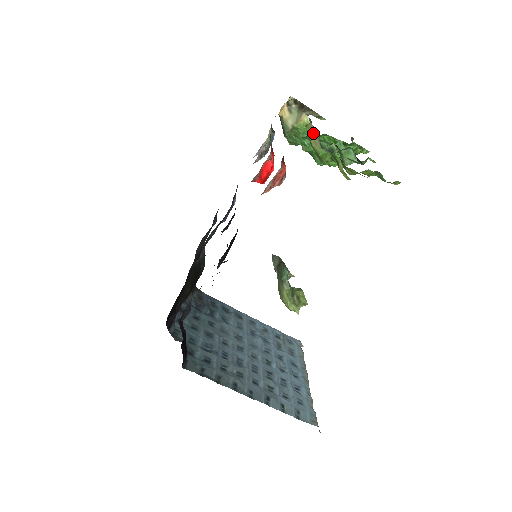
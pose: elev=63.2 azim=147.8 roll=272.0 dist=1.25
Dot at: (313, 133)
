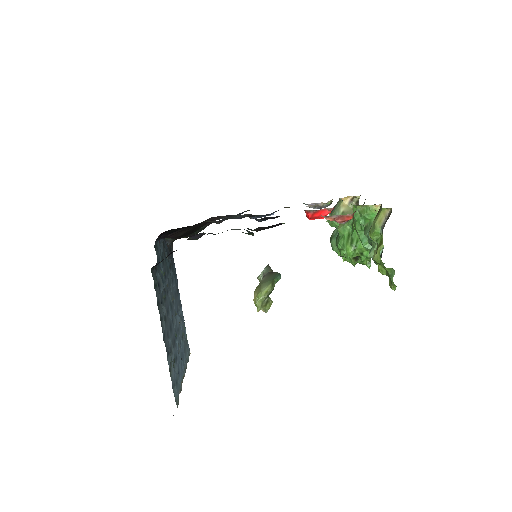
Dot at: (384, 216)
